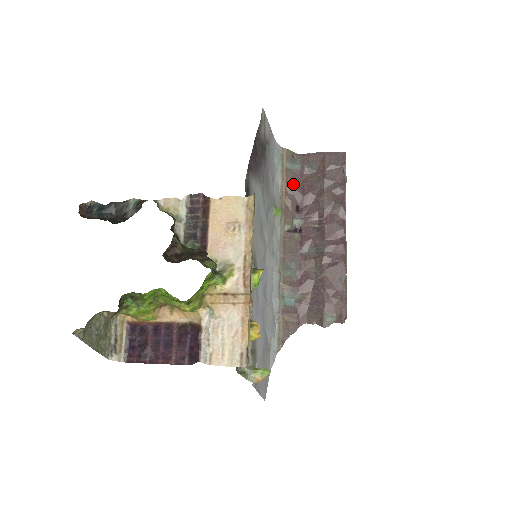
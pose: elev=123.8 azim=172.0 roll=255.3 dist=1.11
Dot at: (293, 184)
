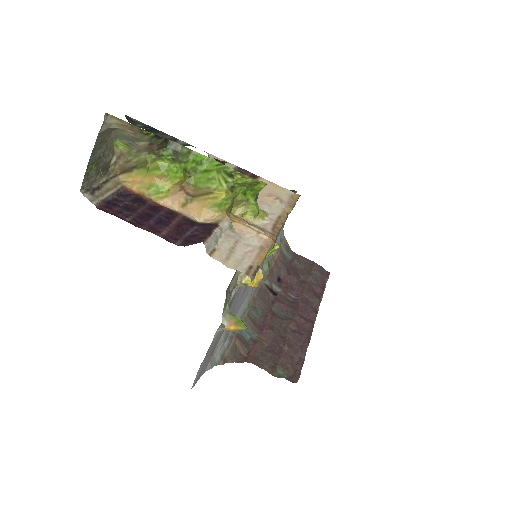
Dot at: (283, 262)
